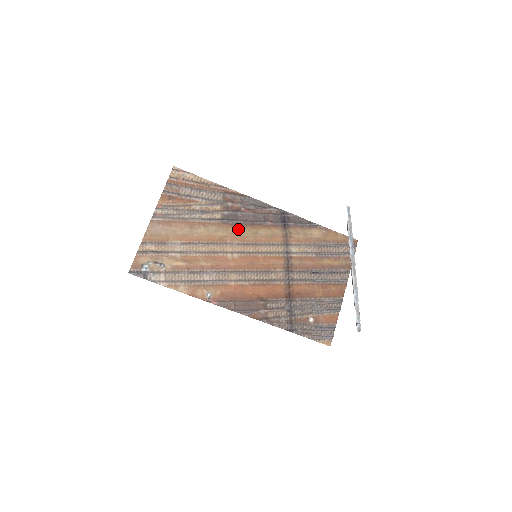
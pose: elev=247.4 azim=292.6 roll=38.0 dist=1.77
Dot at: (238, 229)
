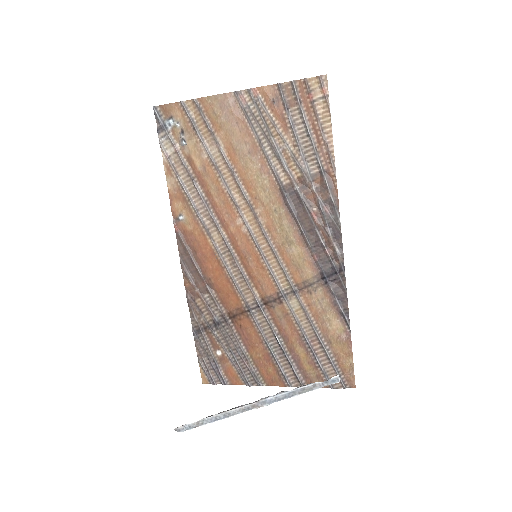
Dot at: (282, 216)
